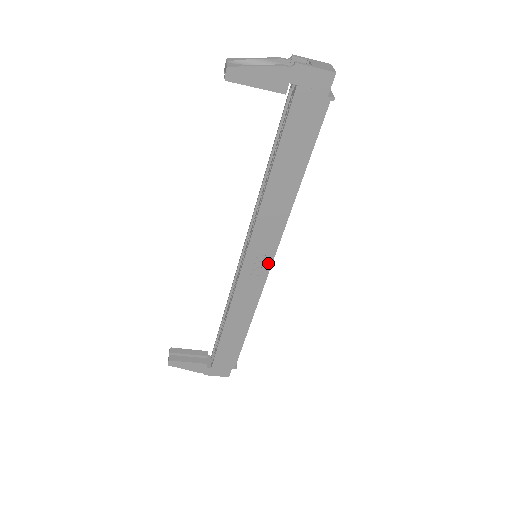
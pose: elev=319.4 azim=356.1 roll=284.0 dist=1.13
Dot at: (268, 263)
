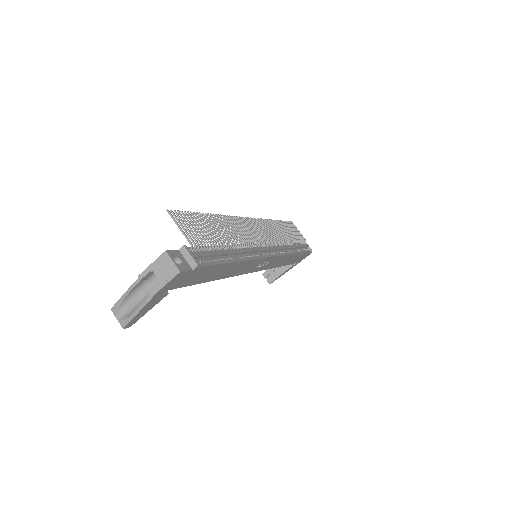
Dot at: (268, 259)
